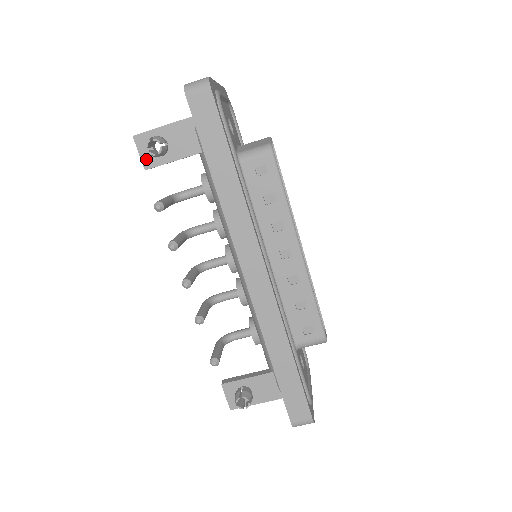
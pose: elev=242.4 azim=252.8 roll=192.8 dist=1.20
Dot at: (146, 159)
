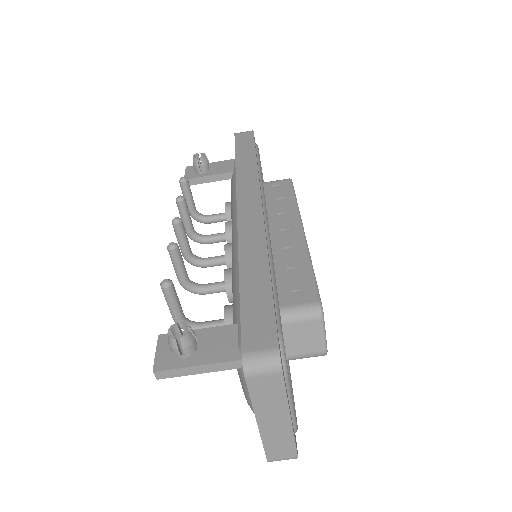
Dot at: (188, 175)
